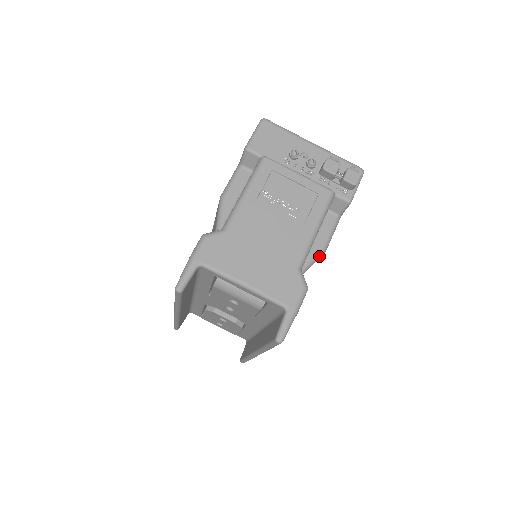
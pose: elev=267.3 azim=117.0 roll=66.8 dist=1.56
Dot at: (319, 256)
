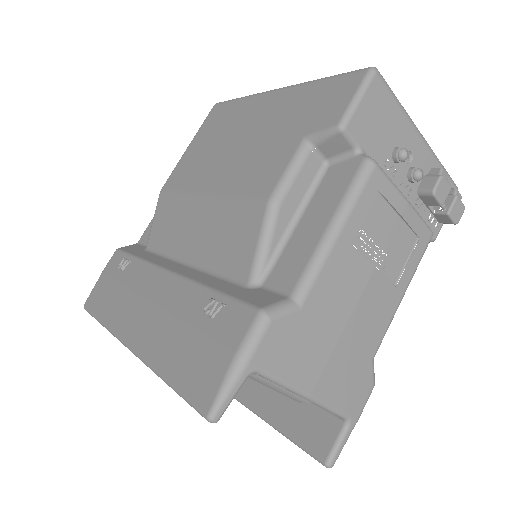
Dot at: occluded
